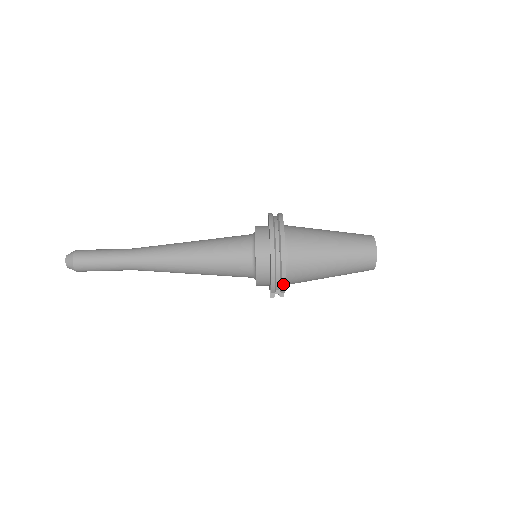
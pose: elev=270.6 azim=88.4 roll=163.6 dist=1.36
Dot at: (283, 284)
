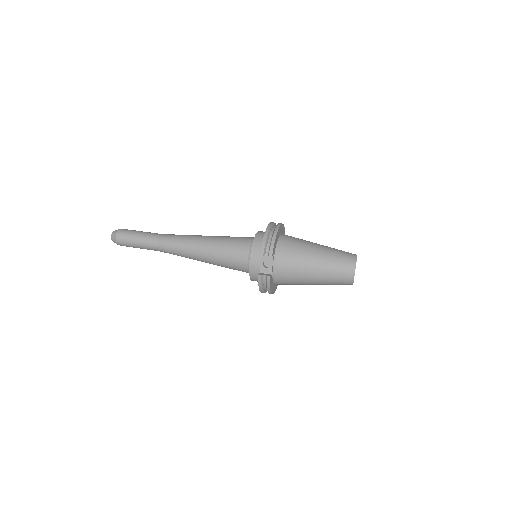
Dot at: (272, 245)
